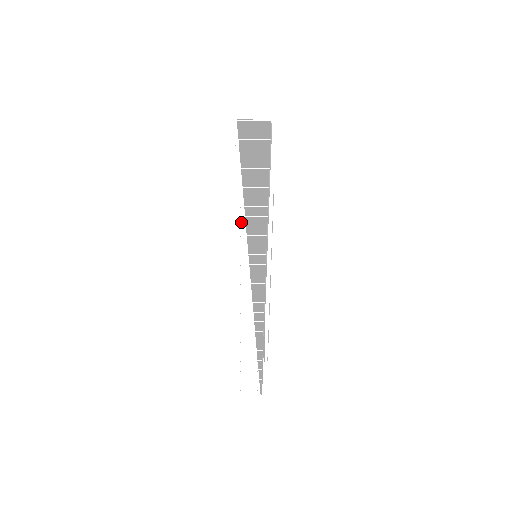
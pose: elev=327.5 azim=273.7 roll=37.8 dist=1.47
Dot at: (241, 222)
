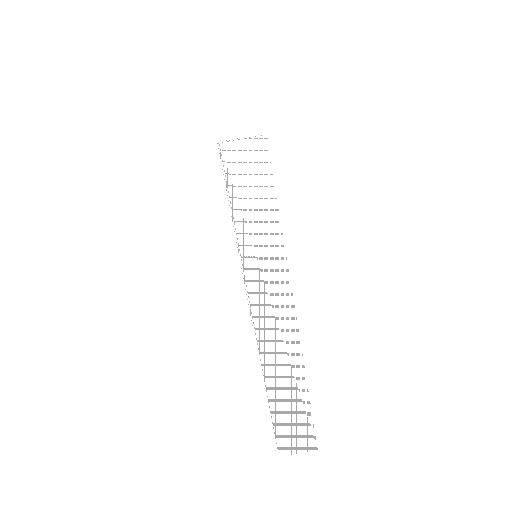
Dot at: (256, 277)
